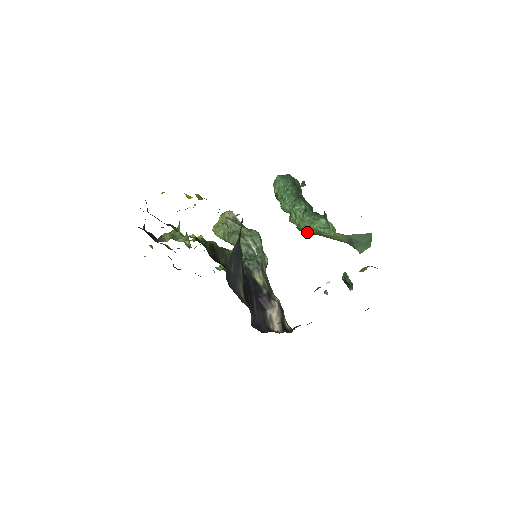
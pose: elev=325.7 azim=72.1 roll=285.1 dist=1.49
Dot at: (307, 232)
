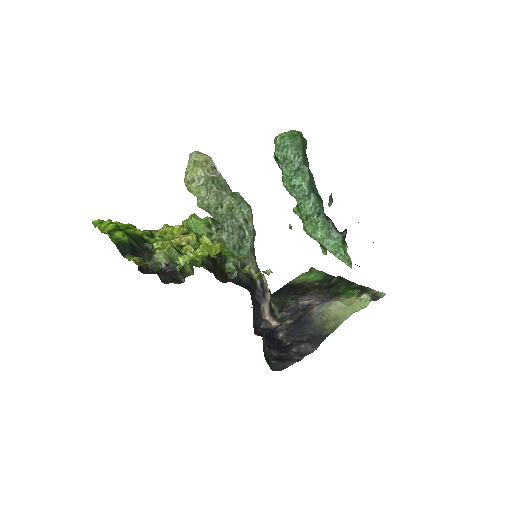
Dot at: occluded
